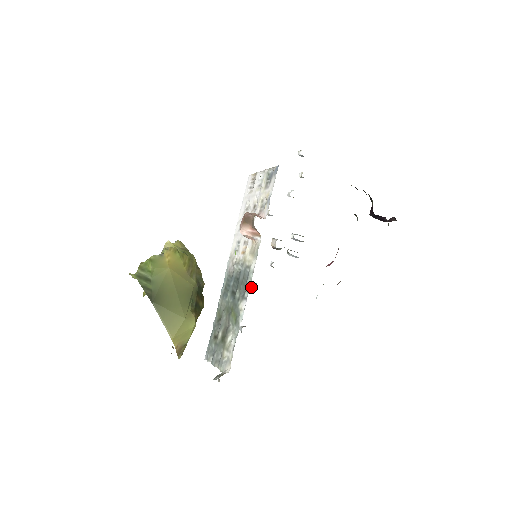
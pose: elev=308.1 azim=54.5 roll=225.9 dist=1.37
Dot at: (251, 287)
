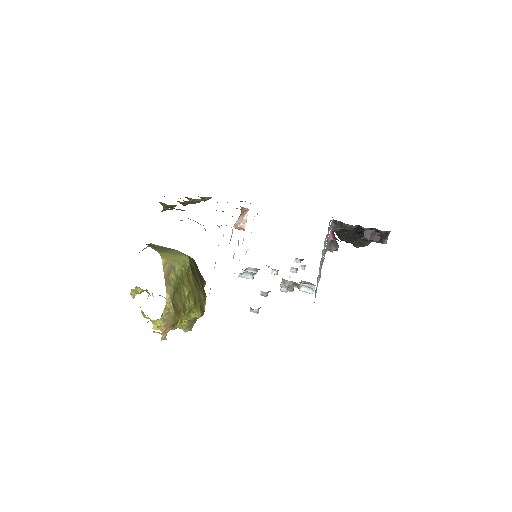
Dot at: (260, 292)
